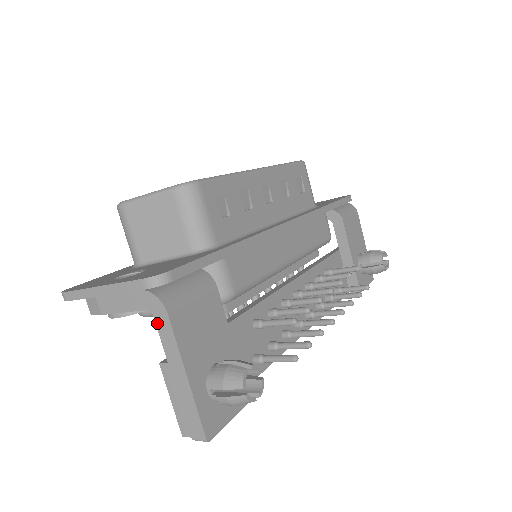
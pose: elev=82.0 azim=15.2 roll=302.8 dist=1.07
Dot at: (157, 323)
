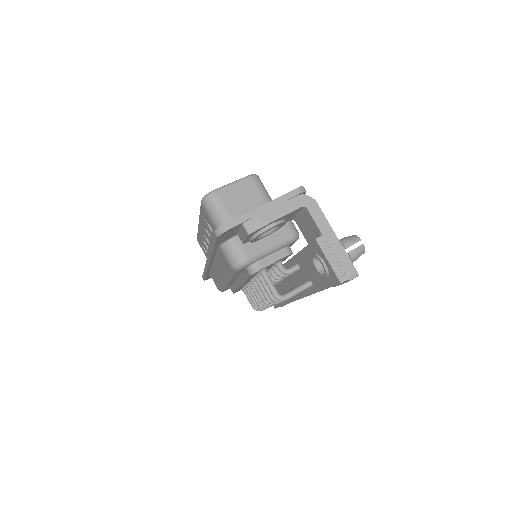
Dot at: (311, 212)
